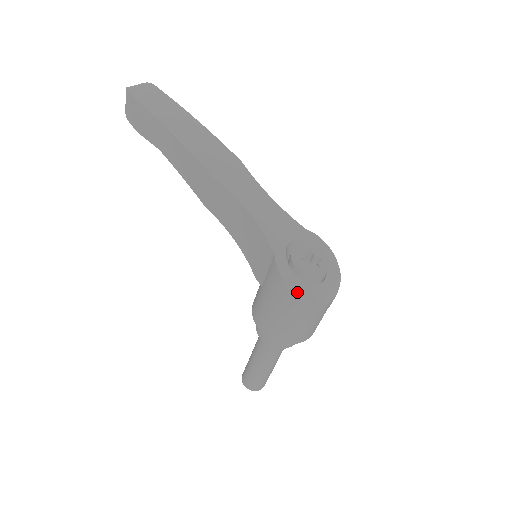
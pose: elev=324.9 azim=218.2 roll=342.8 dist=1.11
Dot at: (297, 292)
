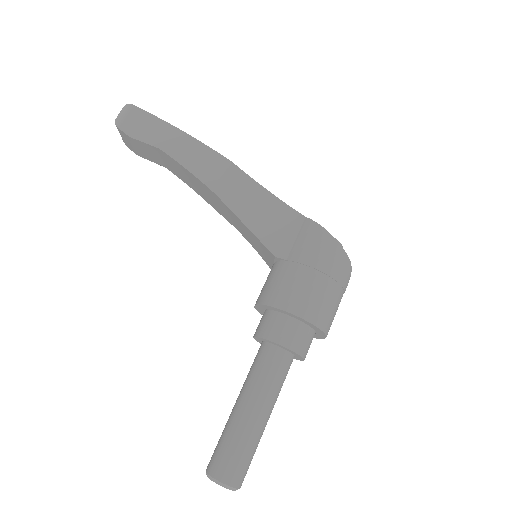
Dot at: (338, 243)
